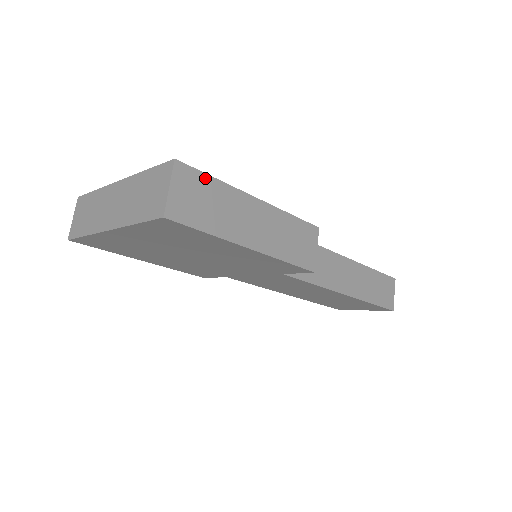
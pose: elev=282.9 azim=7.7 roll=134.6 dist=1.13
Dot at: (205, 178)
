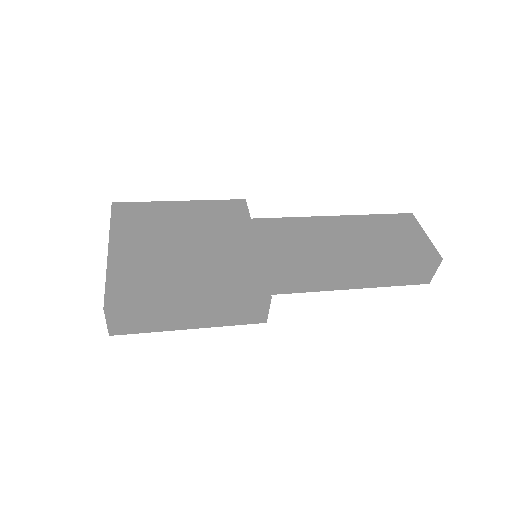
Dot at: (134, 309)
